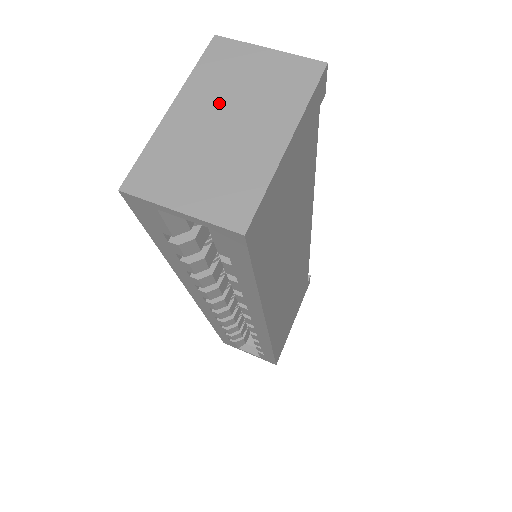
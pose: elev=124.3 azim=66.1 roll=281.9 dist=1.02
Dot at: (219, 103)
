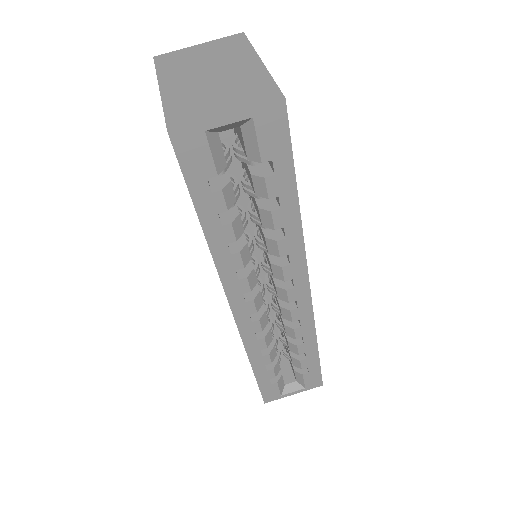
Dot at: (193, 72)
